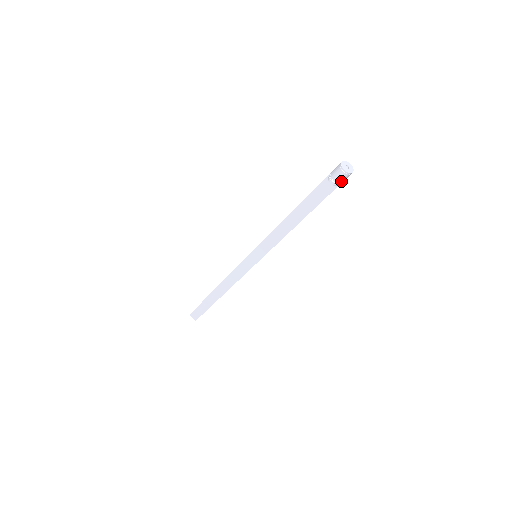
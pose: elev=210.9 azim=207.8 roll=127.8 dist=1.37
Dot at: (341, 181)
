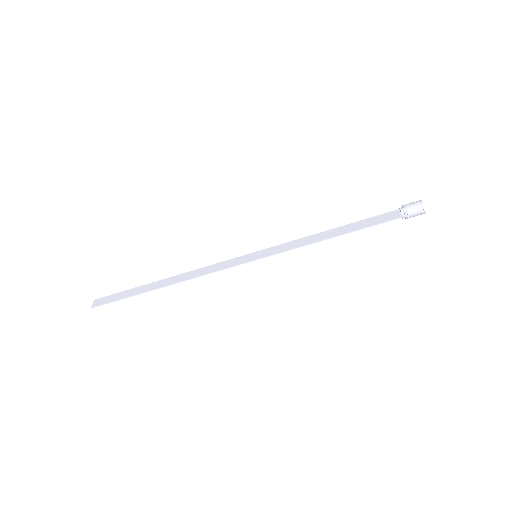
Dot at: (411, 210)
